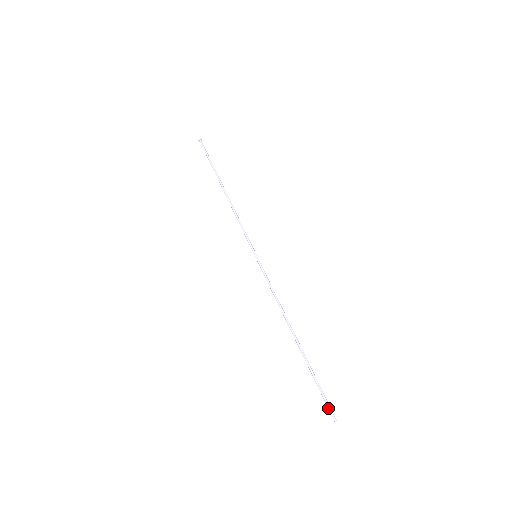
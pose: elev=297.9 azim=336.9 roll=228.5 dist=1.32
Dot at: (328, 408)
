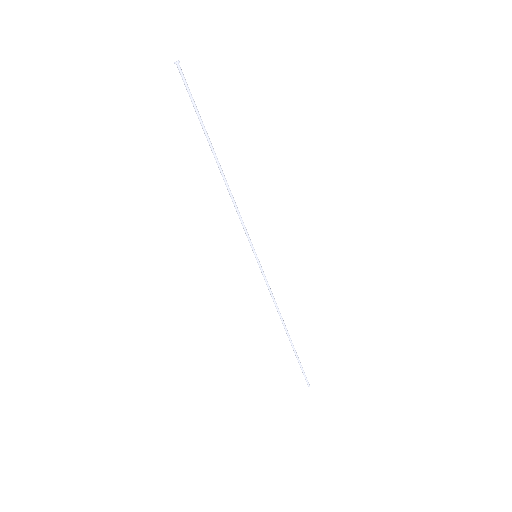
Dot at: (306, 379)
